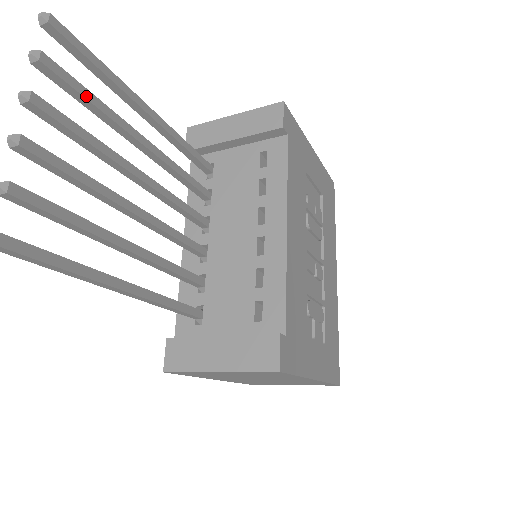
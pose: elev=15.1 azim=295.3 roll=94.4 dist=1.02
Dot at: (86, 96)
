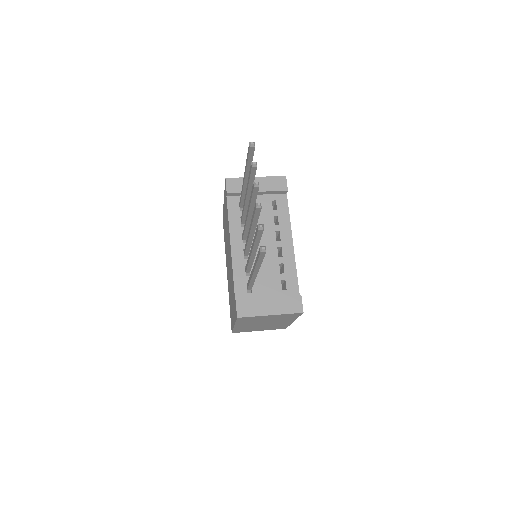
Dot at: (254, 179)
